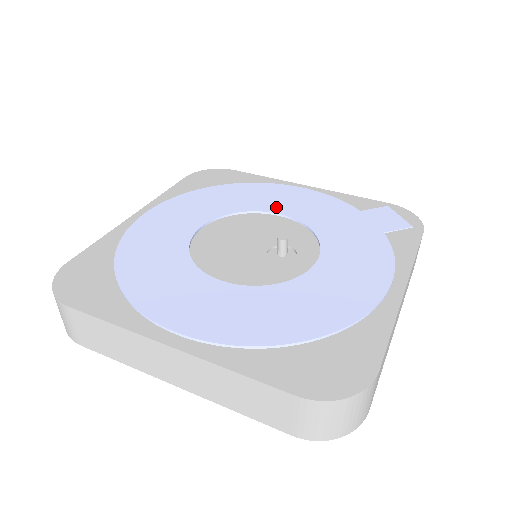
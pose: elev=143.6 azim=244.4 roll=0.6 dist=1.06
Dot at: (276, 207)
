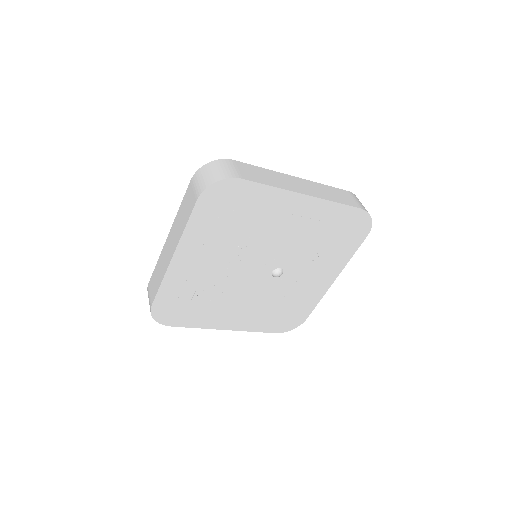
Dot at: occluded
